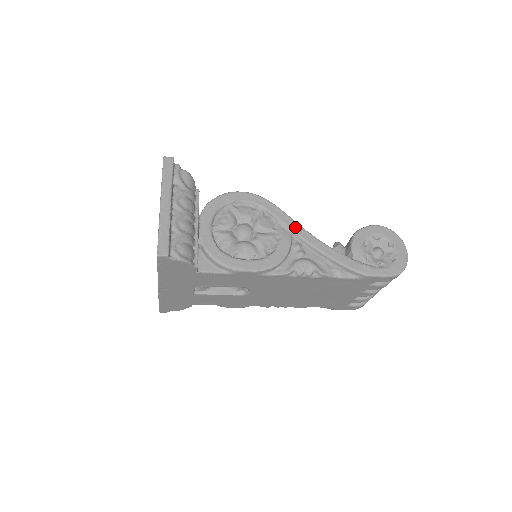
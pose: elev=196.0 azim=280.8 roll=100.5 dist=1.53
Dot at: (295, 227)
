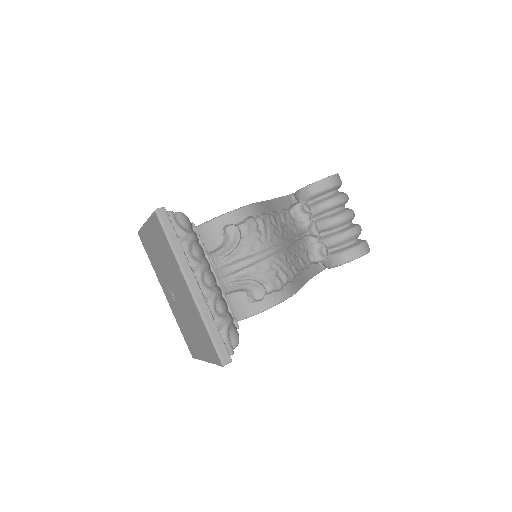
Dot at: occluded
